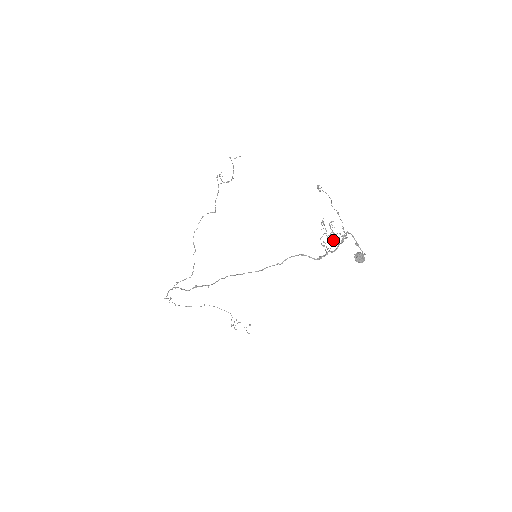
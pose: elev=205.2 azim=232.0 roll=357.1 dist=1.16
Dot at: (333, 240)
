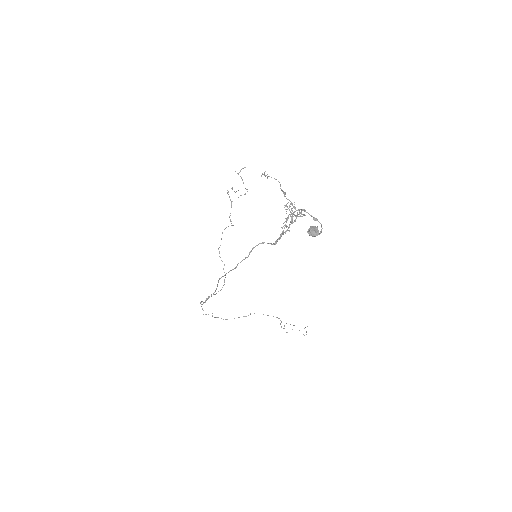
Dot at: (286, 221)
